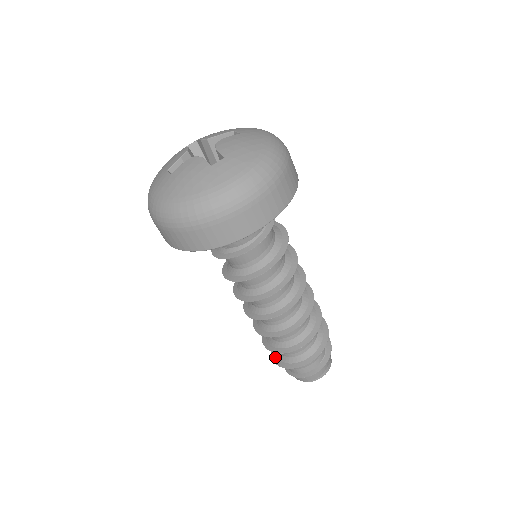
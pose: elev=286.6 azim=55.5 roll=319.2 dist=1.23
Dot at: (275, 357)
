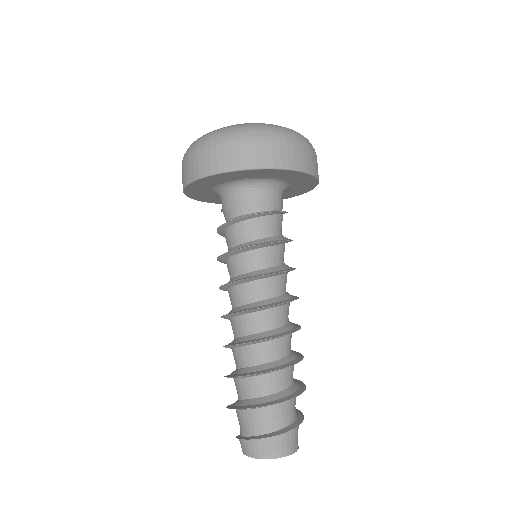
Dot at: (231, 404)
